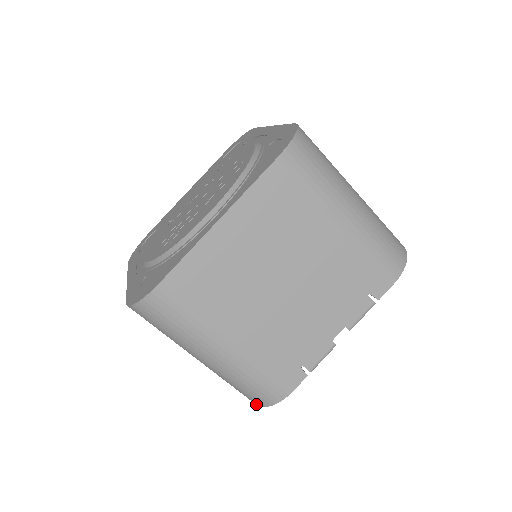
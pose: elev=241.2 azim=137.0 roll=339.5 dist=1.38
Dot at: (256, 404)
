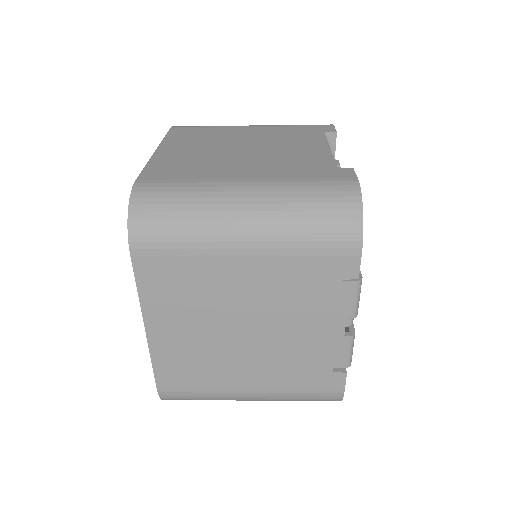
Dot at: occluded
